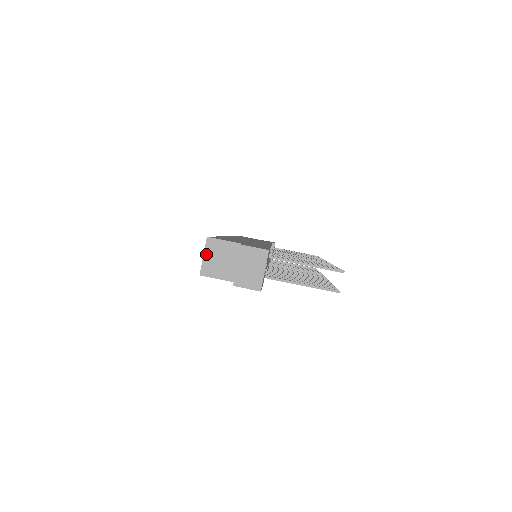
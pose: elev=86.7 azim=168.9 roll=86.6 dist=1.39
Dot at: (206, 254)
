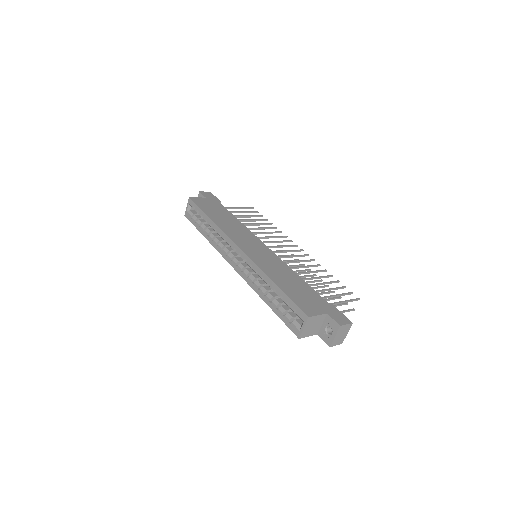
Dot at: (305, 327)
